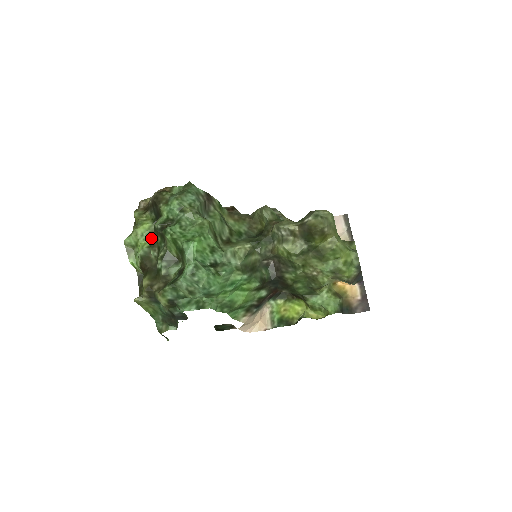
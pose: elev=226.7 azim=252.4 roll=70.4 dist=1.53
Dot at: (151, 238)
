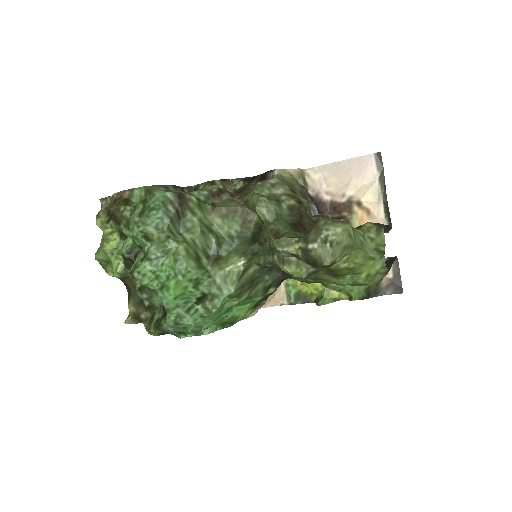
Dot at: (123, 259)
